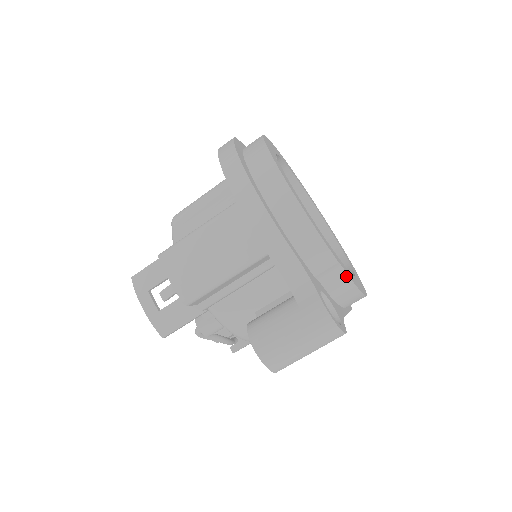
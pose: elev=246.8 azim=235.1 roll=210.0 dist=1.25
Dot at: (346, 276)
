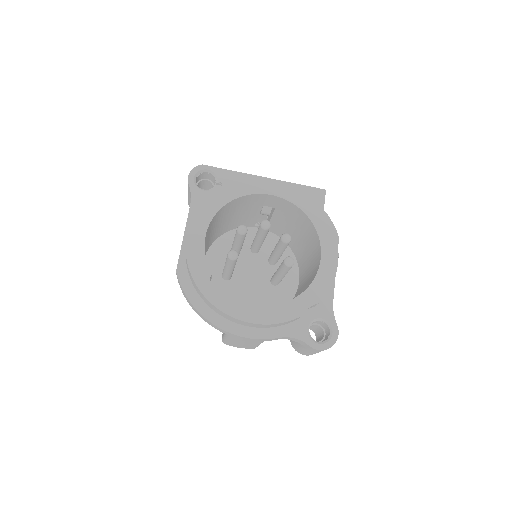
Dot at: occluded
